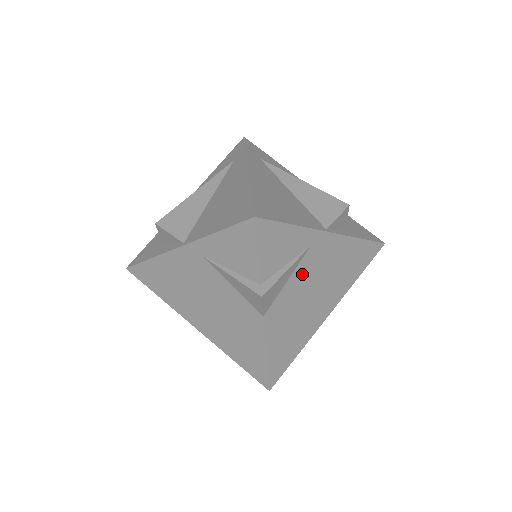
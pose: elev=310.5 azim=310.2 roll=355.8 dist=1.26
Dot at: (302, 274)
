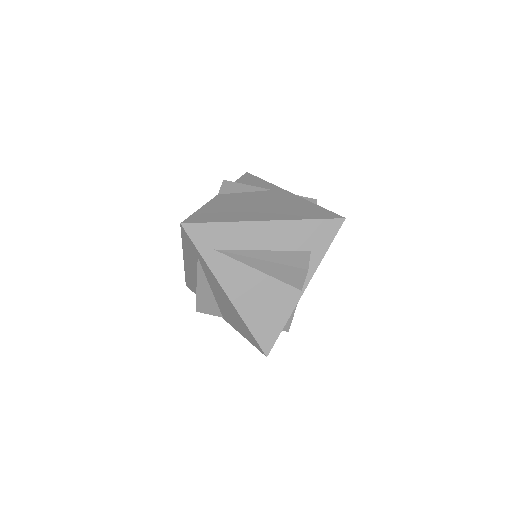
Dot at: occluded
